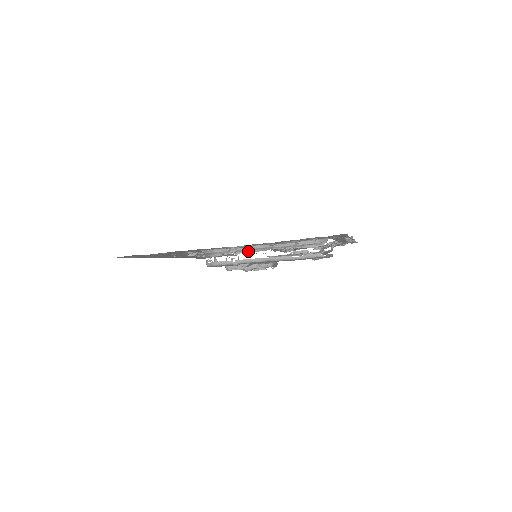
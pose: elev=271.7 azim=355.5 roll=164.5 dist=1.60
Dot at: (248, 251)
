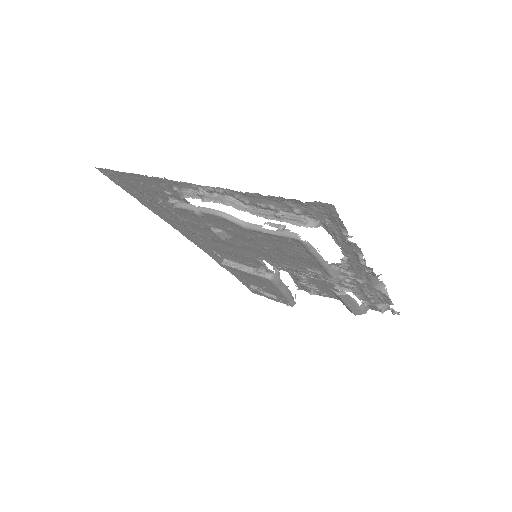
Dot at: (217, 201)
